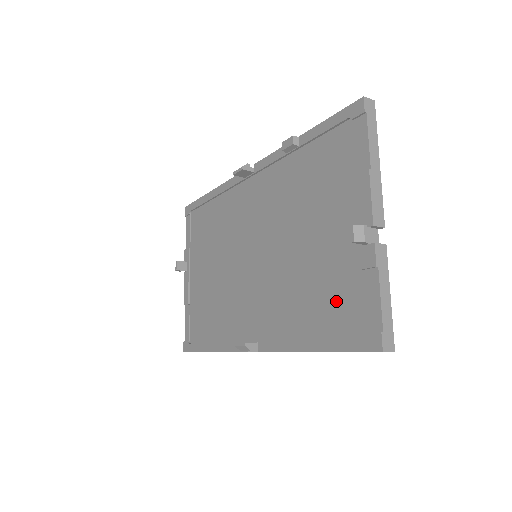
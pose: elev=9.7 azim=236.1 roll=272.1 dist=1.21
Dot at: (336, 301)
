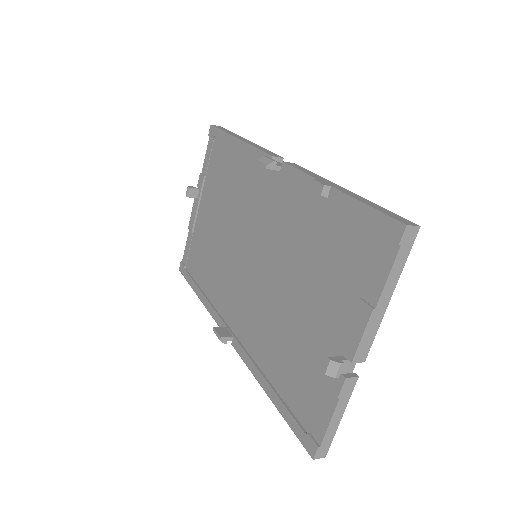
Dot at: (299, 381)
